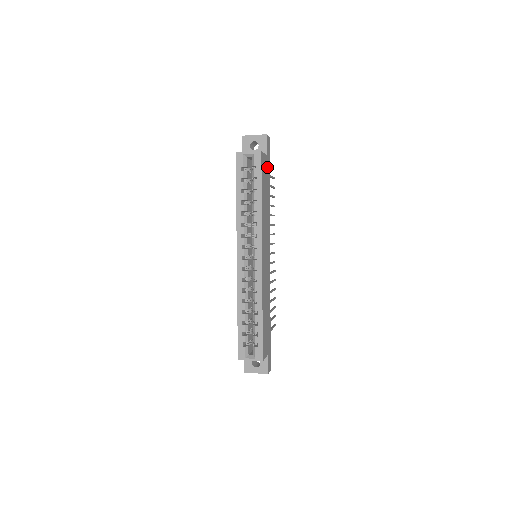
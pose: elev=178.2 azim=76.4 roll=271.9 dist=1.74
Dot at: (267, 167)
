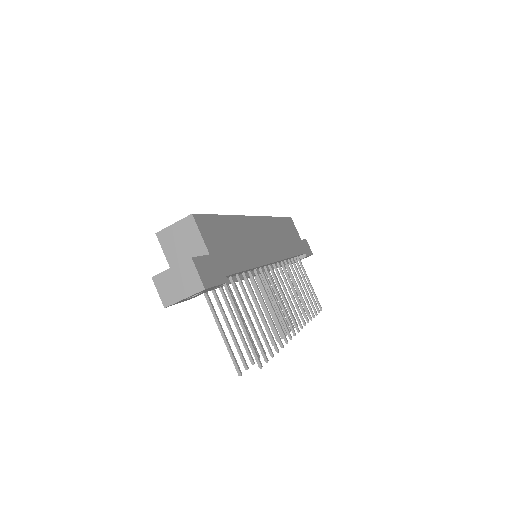
Dot at: (299, 244)
